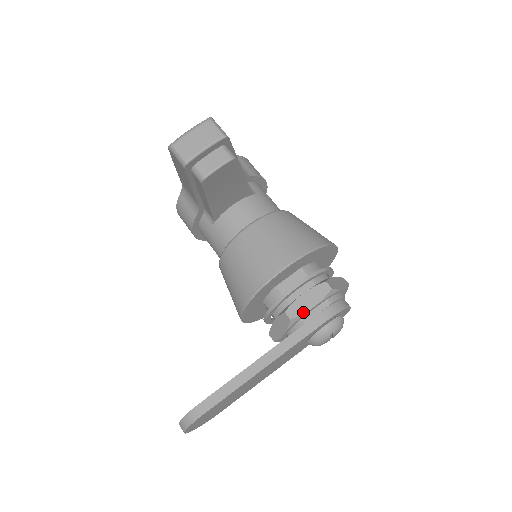
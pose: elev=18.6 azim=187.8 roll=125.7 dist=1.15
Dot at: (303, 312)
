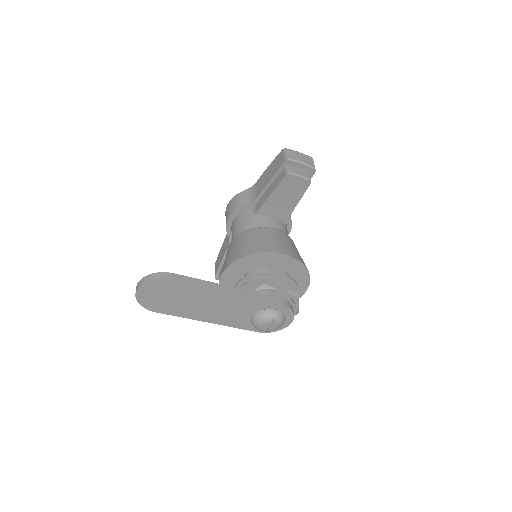
Dot at: (274, 287)
